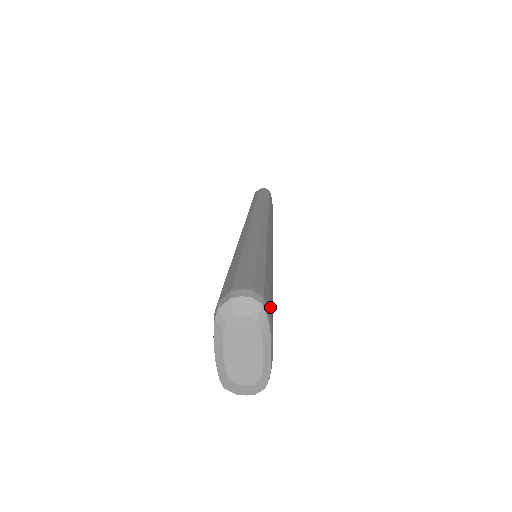
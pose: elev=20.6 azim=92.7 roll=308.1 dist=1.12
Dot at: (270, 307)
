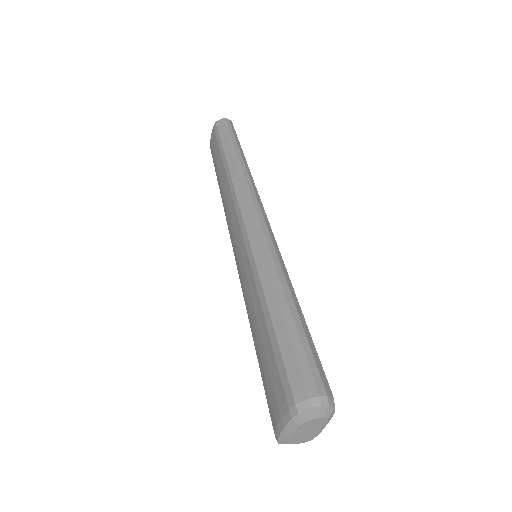
Dot at: occluded
